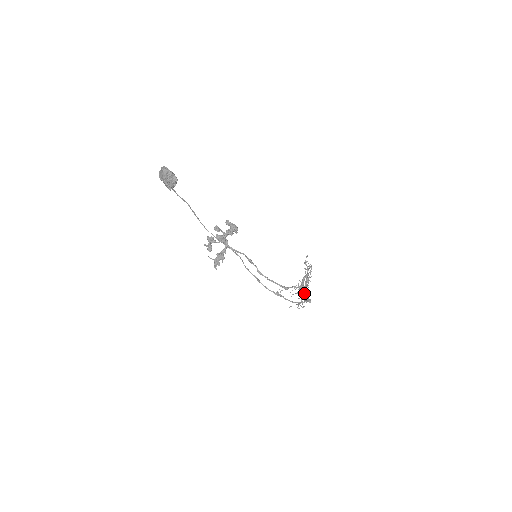
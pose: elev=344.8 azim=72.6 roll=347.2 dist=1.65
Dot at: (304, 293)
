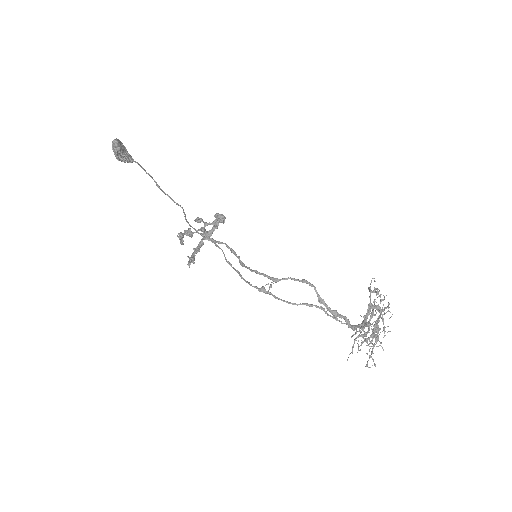
Dot at: (356, 325)
